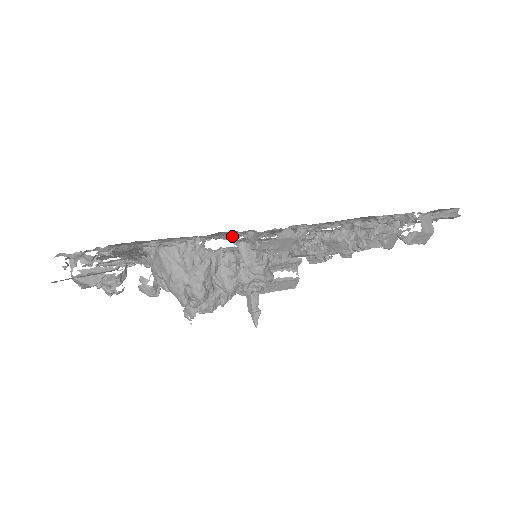
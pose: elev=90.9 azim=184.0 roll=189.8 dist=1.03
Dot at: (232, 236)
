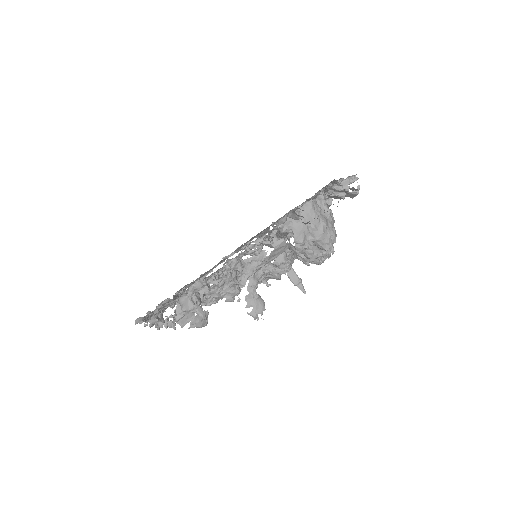
Dot at: occluded
